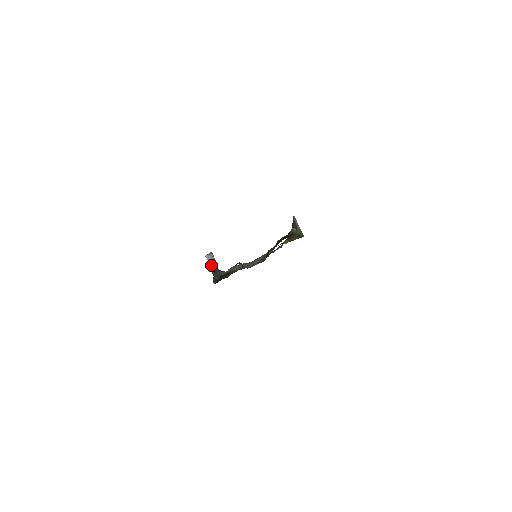
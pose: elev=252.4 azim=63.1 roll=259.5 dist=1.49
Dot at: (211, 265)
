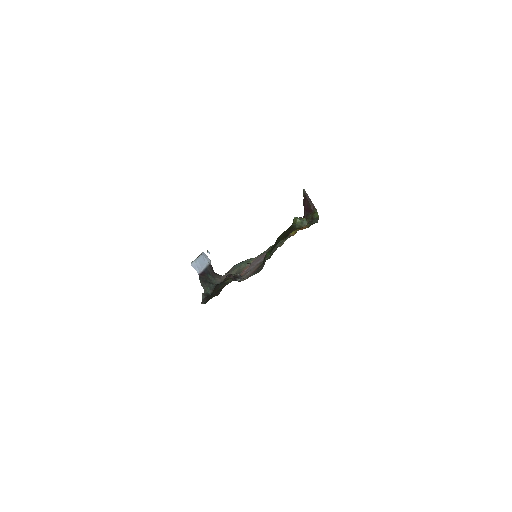
Dot at: (200, 274)
